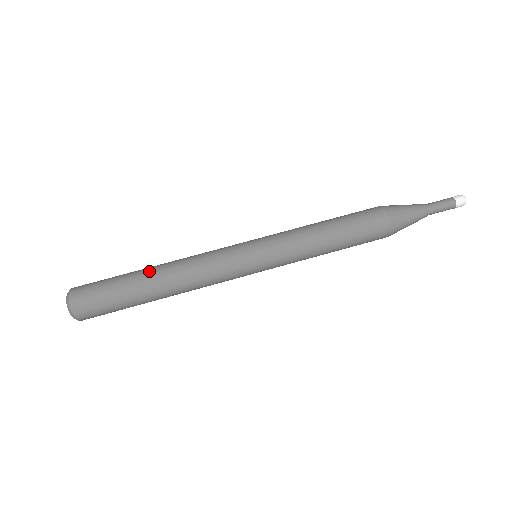
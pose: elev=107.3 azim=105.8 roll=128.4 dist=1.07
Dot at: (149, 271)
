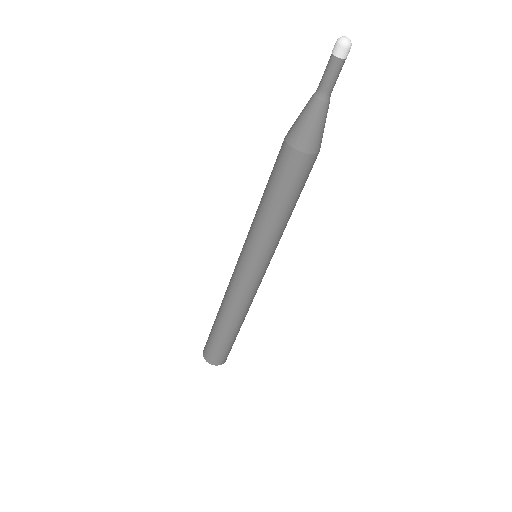
Dot at: (225, 327)
